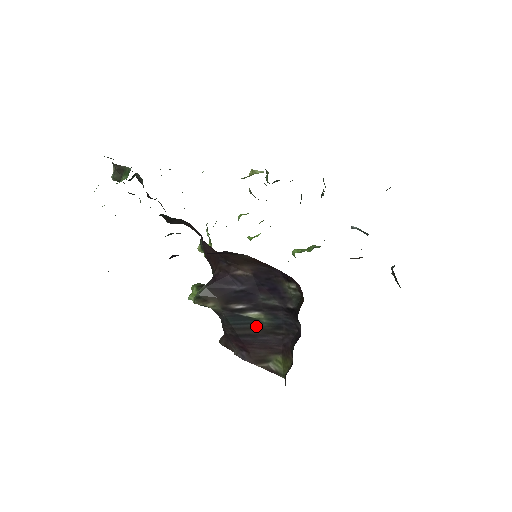
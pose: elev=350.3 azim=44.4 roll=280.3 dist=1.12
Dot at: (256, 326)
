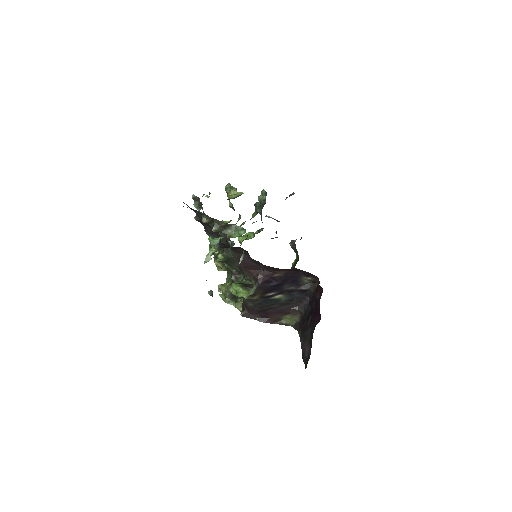
Dot at: (277, 302)
